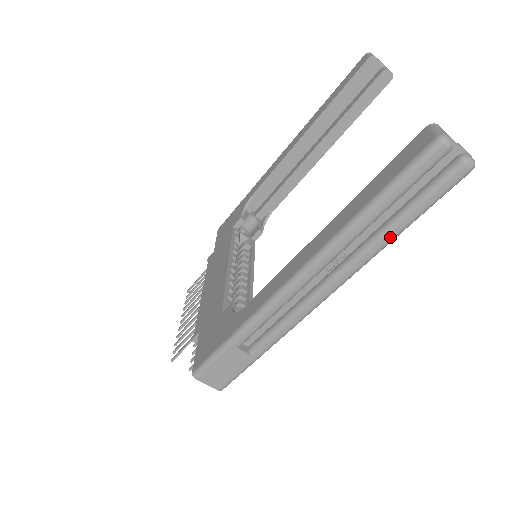
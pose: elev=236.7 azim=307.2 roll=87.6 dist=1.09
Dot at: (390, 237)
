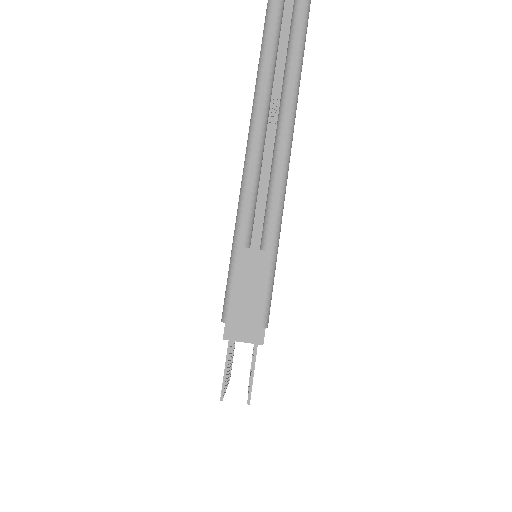
Dot at: (296, 58)
